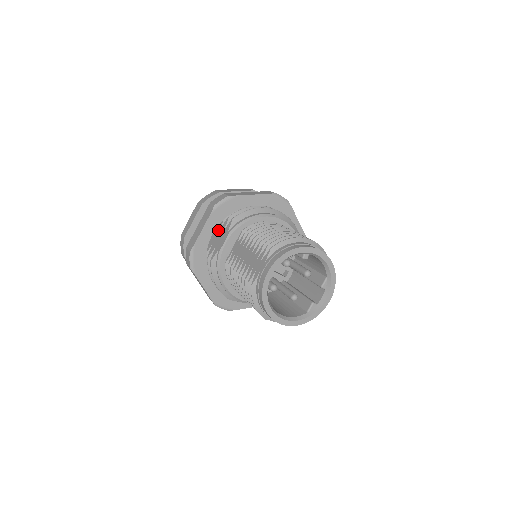
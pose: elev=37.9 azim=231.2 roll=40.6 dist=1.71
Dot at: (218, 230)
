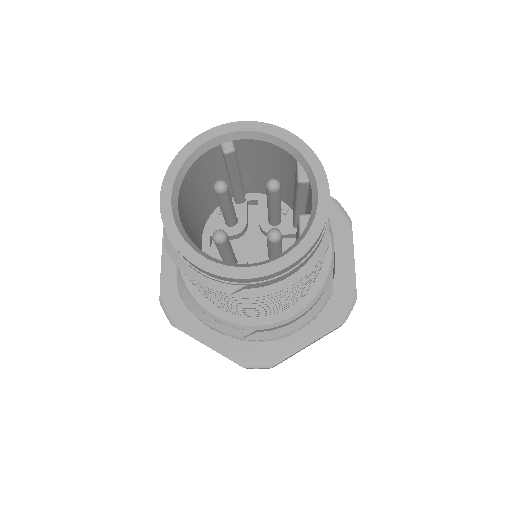
Dot at: occluded
